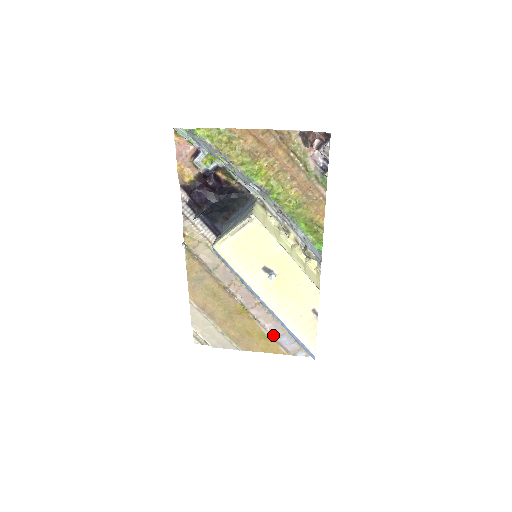
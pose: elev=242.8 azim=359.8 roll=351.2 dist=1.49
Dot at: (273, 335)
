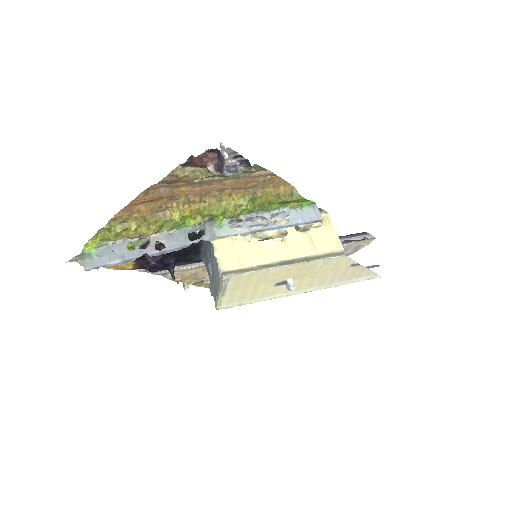
Dot at: occluded
